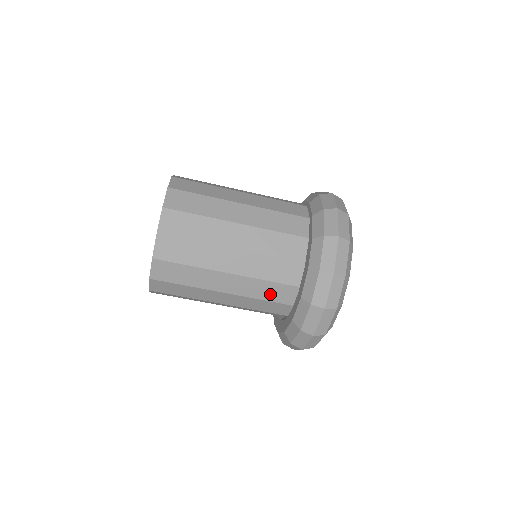
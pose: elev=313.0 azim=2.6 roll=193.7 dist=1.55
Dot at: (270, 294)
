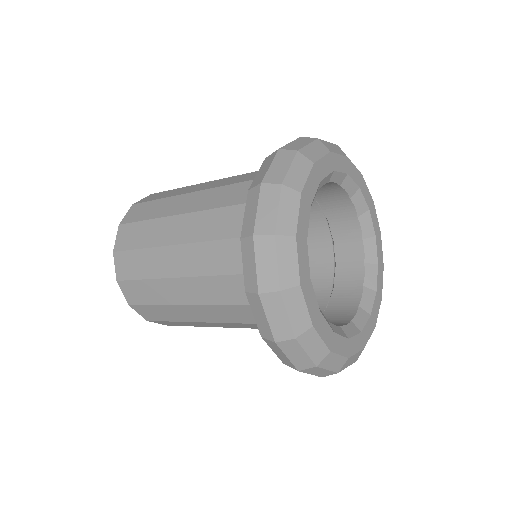
Dot at: occluded
